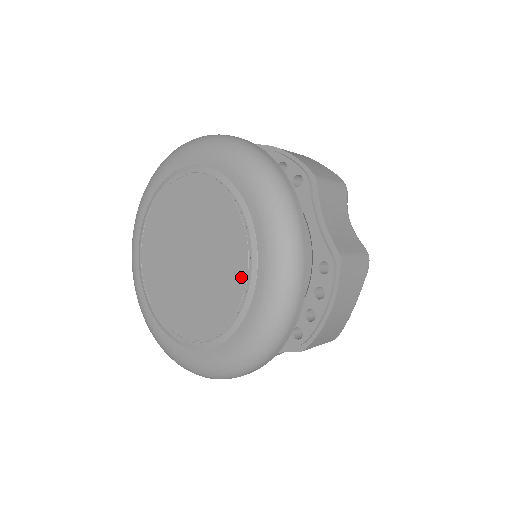
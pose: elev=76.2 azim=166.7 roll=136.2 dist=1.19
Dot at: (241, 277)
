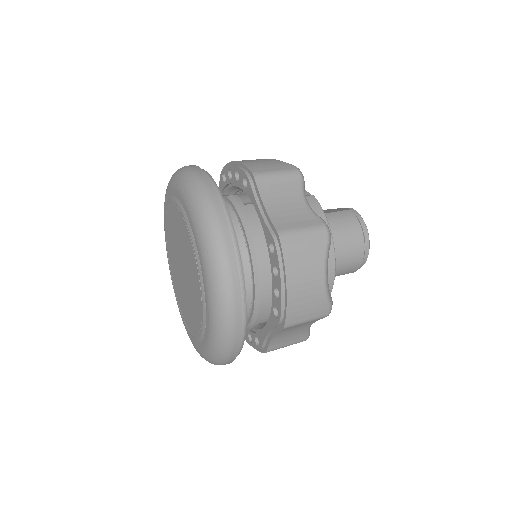
Dot at: (196, 273)
